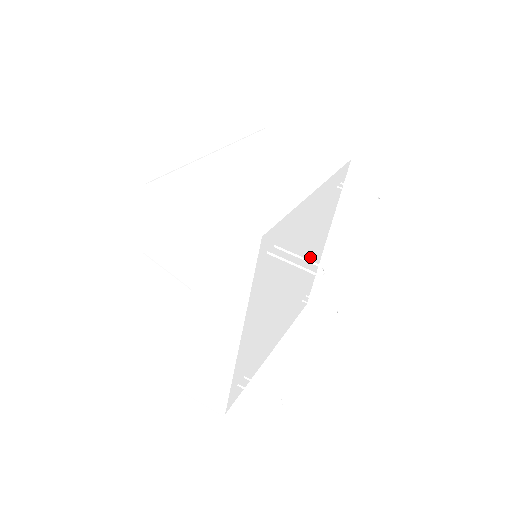
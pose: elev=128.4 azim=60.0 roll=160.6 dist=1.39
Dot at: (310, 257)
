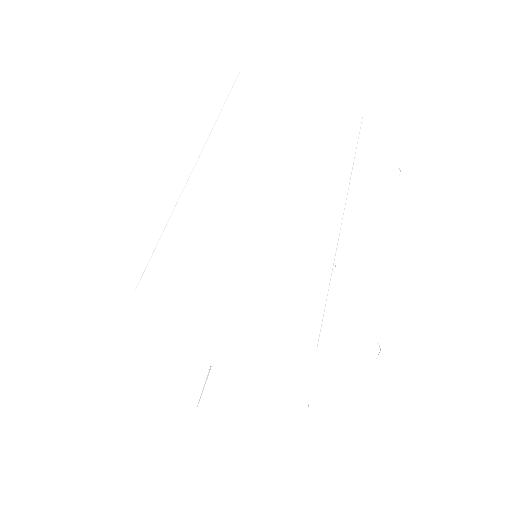
Dot at: occluded
